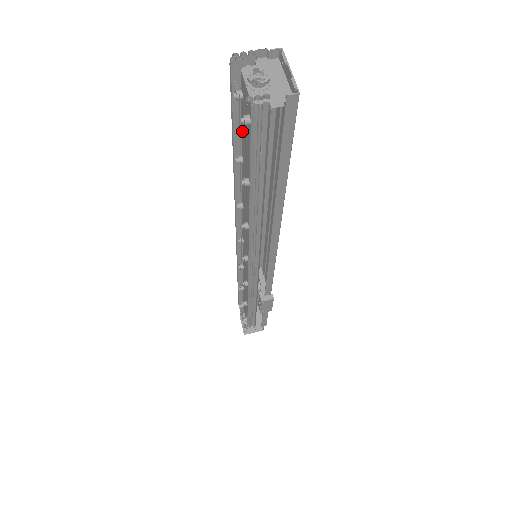
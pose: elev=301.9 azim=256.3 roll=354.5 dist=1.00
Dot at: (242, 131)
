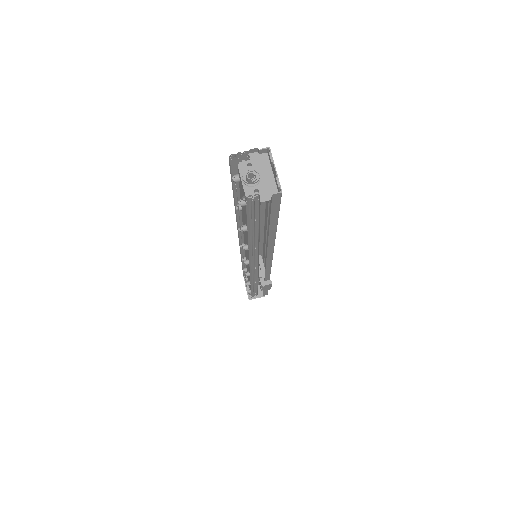
Dot at: (240, 194)
